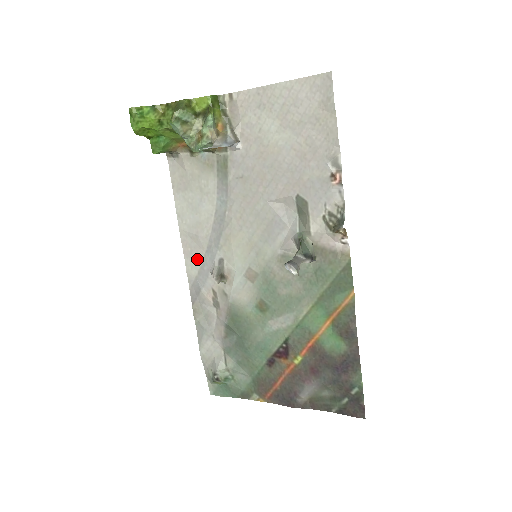
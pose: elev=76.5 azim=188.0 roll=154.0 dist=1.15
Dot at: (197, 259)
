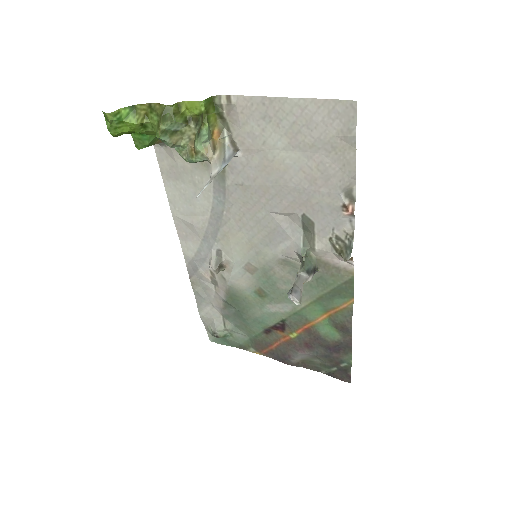
Dot at: (193, 244)
